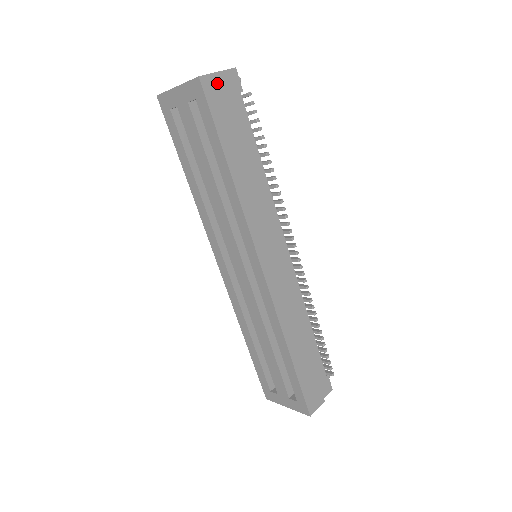
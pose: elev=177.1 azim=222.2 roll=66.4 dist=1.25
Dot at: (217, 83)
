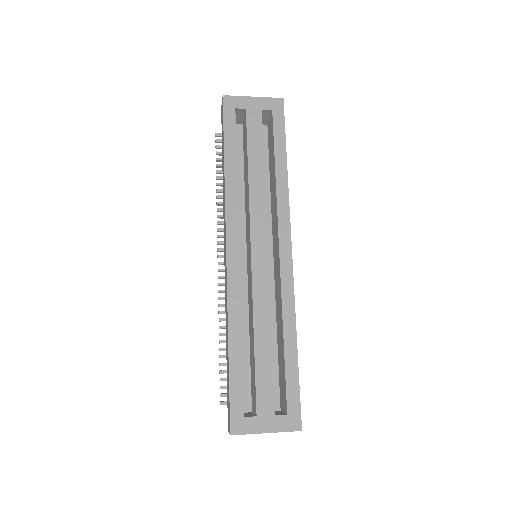
Dot at: occluded
